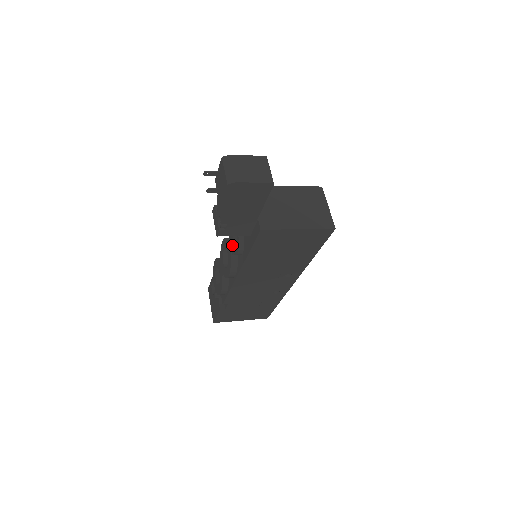
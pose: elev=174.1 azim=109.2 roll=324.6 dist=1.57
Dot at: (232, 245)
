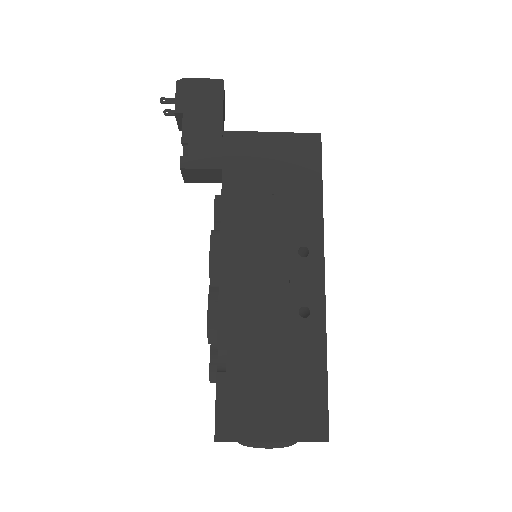
Dot at: occluded
